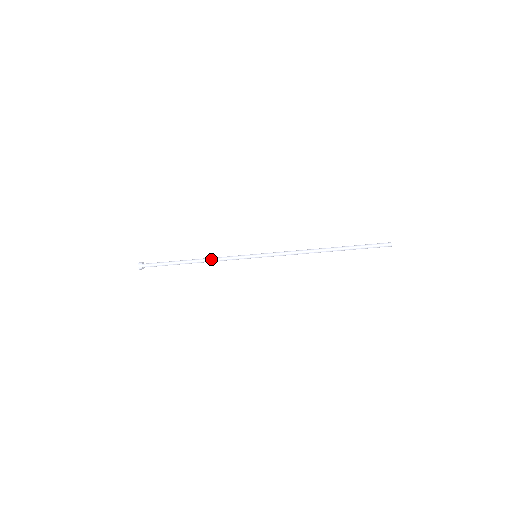
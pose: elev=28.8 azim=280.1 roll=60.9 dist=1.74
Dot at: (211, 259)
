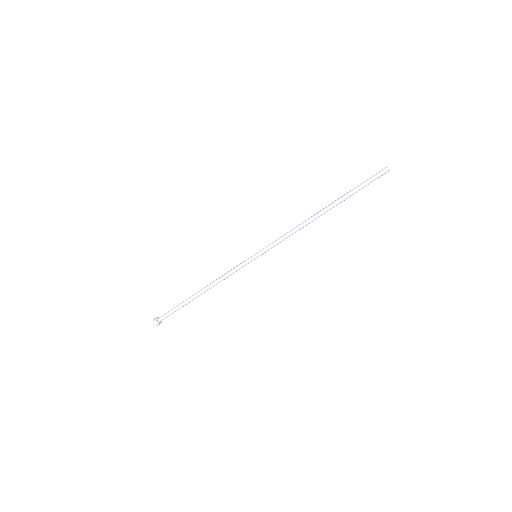
Dot at: (215, 280)
